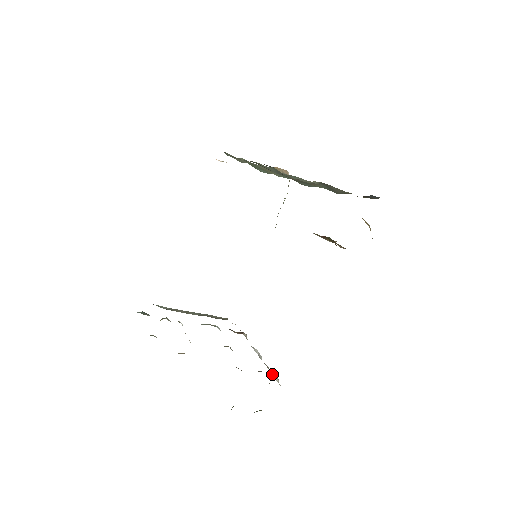
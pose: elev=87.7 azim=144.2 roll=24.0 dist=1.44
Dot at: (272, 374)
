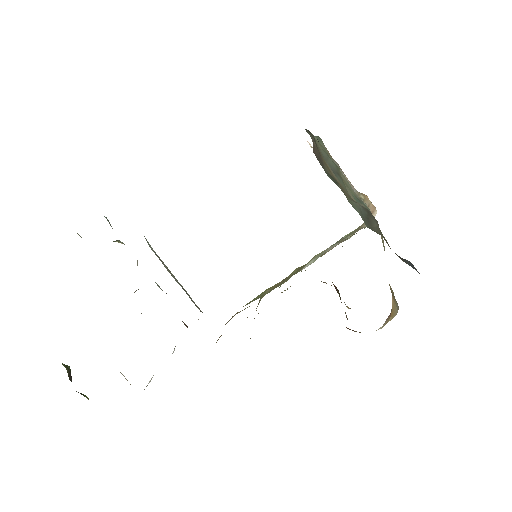
Dot at: (150, 380)
